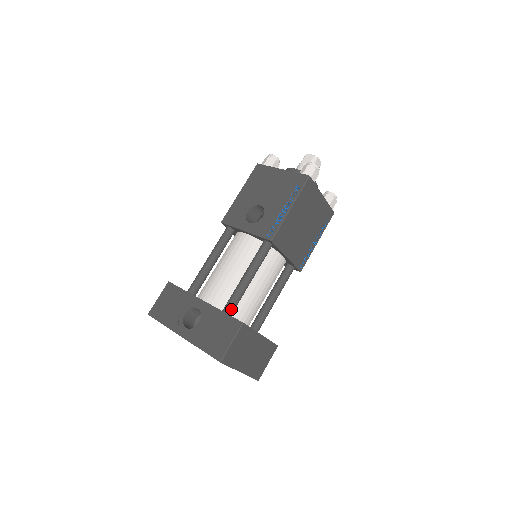
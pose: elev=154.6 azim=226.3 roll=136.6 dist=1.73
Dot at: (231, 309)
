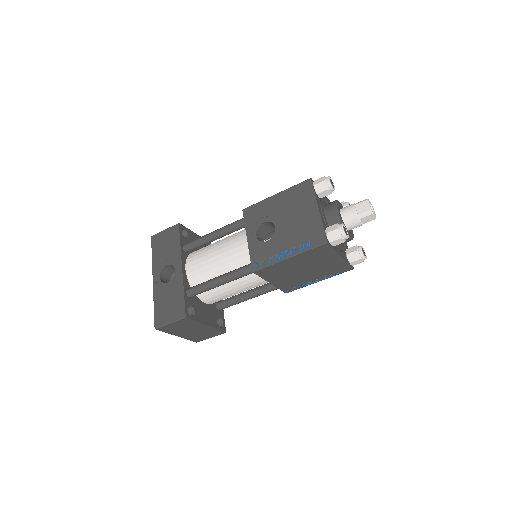
Dot at: (193, 294)
